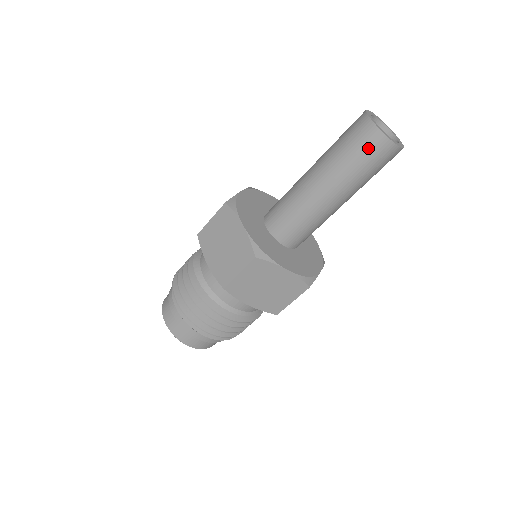
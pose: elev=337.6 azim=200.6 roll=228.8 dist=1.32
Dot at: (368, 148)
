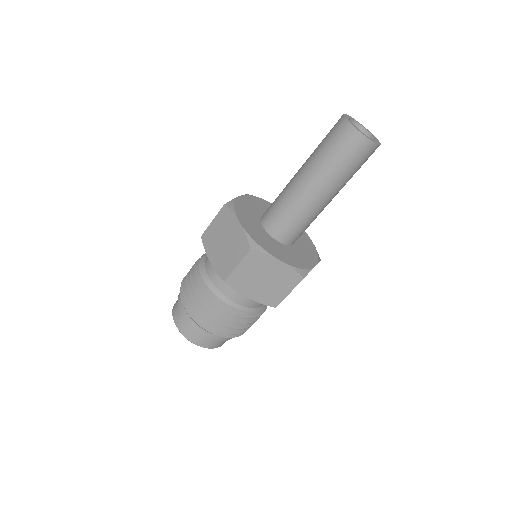
Dot at: (346, 145)
